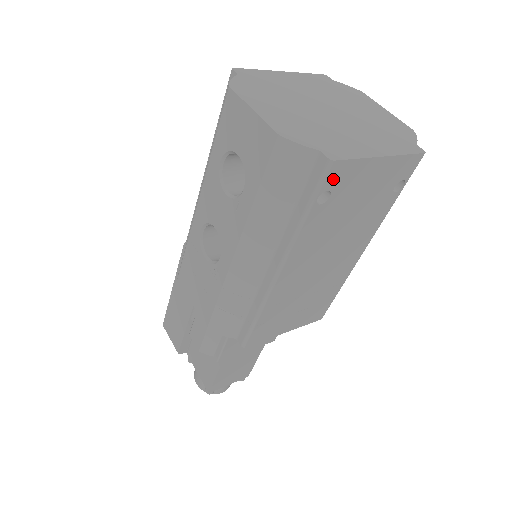
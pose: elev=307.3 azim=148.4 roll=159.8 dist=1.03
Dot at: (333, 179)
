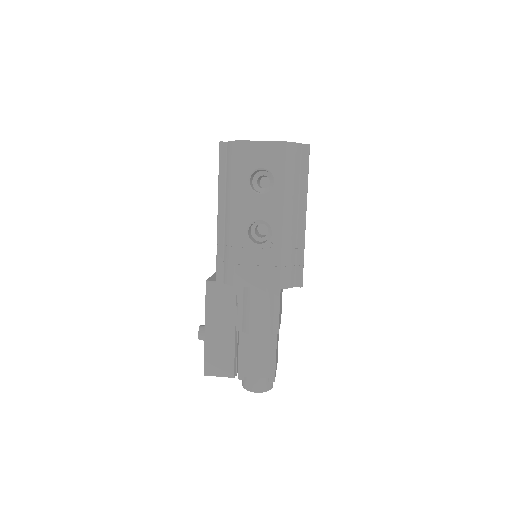
Dot at: occluded
